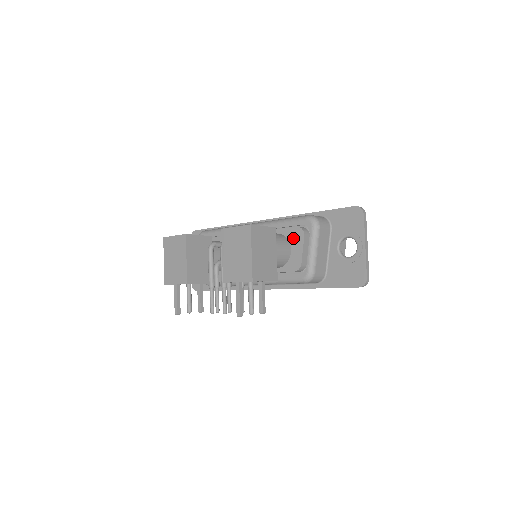
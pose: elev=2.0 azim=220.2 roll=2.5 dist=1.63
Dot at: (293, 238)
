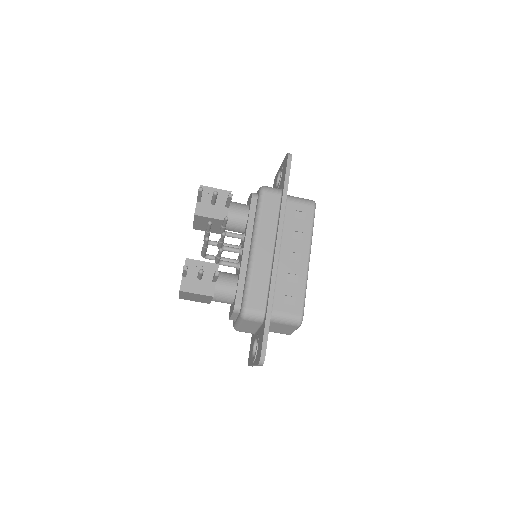
Dot at: occluded
